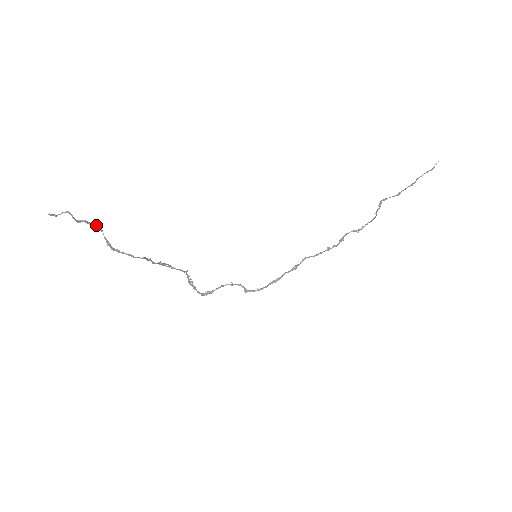
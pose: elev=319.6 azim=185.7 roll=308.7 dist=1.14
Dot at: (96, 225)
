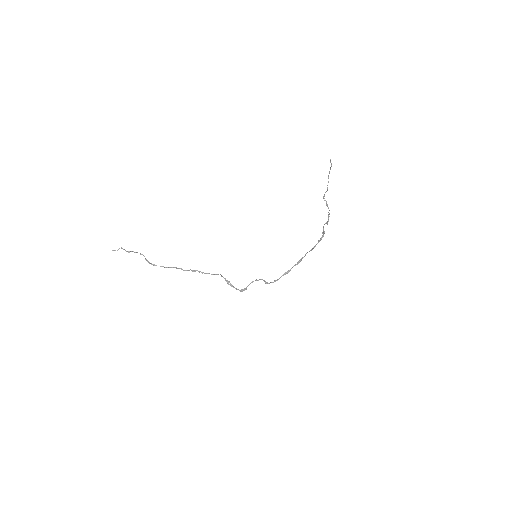
Dot at: occluded
